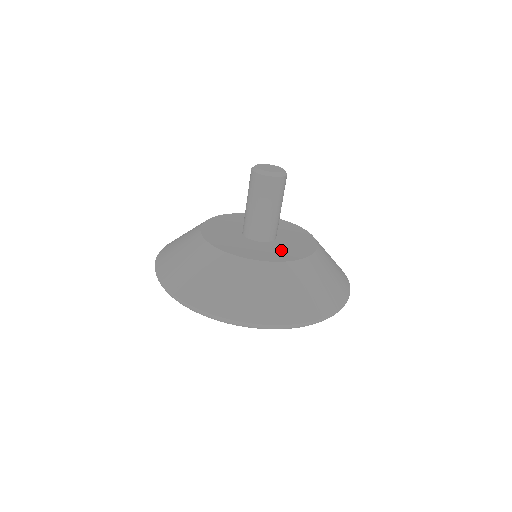
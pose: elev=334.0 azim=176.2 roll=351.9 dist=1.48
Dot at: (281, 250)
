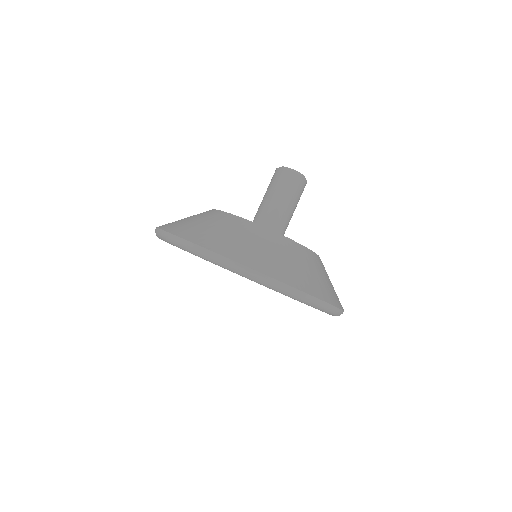
Dot at: occluded
